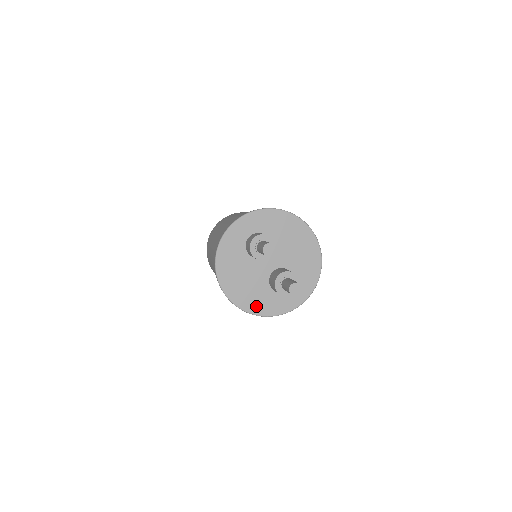
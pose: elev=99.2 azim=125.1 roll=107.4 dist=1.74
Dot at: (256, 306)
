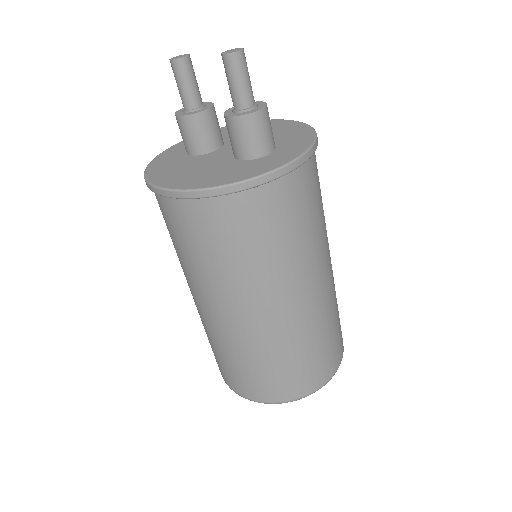
Dot at: (223, 179)
